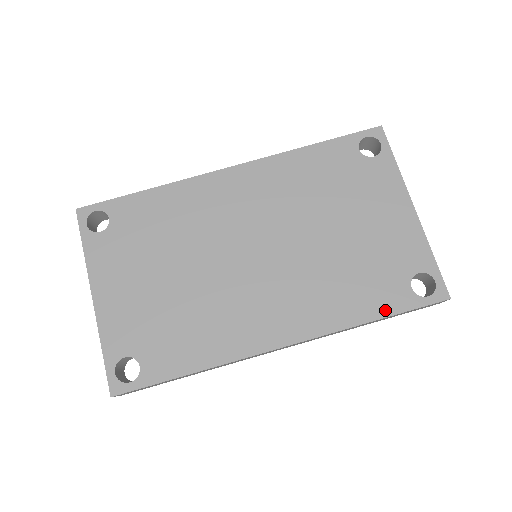
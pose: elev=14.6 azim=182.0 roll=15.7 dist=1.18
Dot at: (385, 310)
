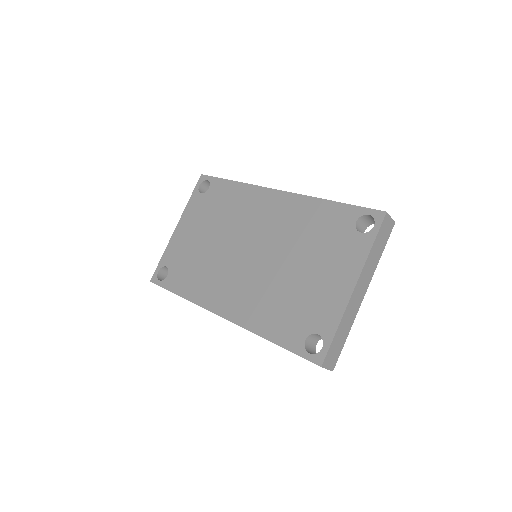
Dot at: (280, 340)
